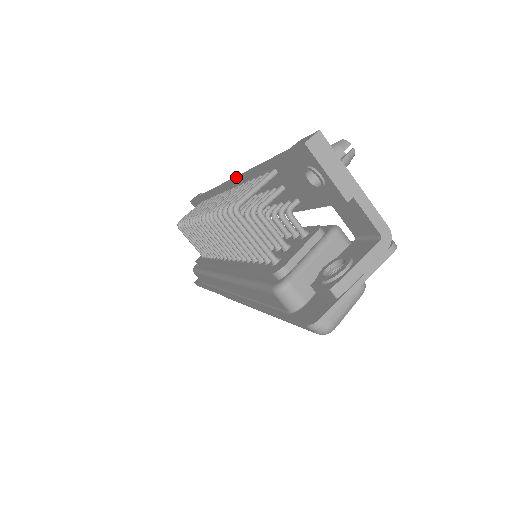
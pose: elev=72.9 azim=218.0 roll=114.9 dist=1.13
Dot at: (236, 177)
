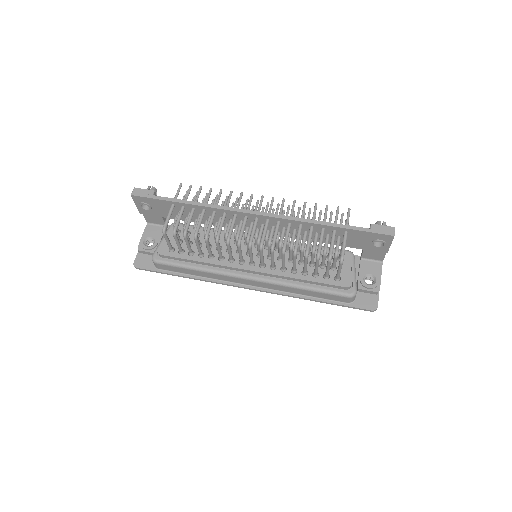
Dot at: (285, 218)
